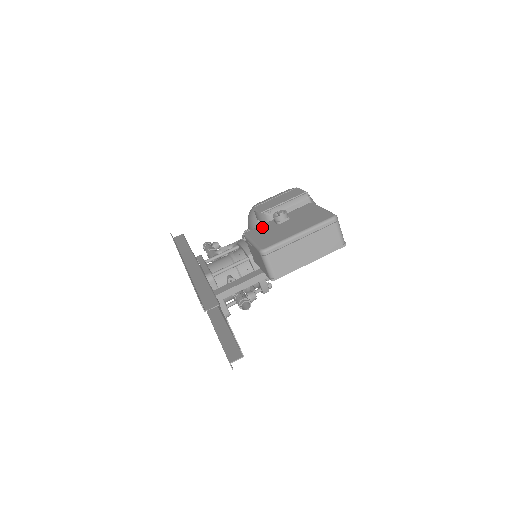
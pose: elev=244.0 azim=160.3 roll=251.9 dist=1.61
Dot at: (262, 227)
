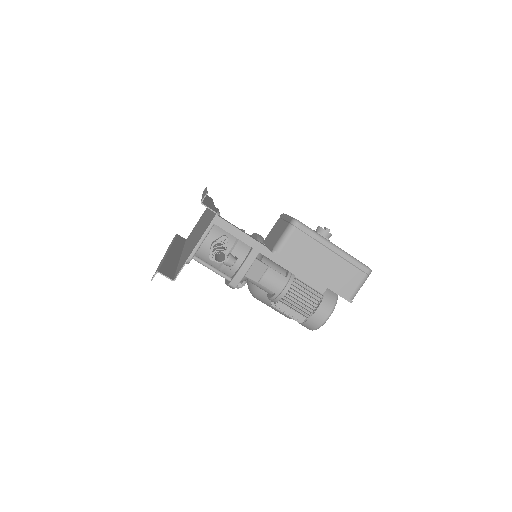
Dot at: occluded
